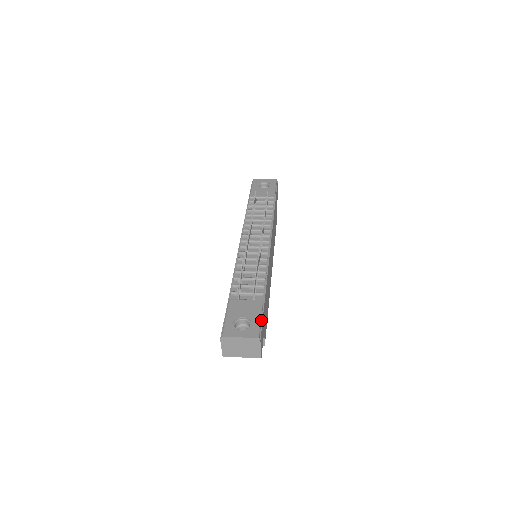
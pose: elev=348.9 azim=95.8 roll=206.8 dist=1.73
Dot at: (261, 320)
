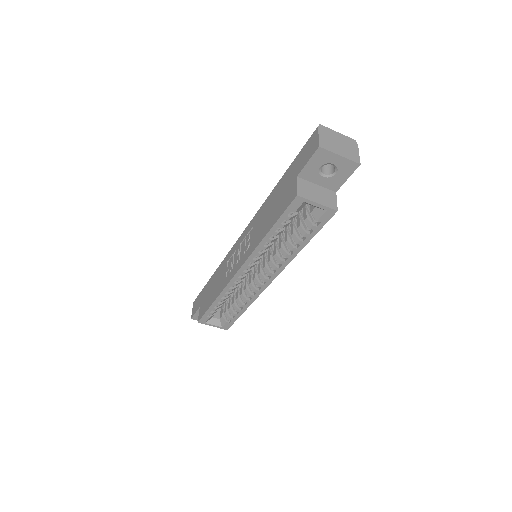
Dot at: occluded
